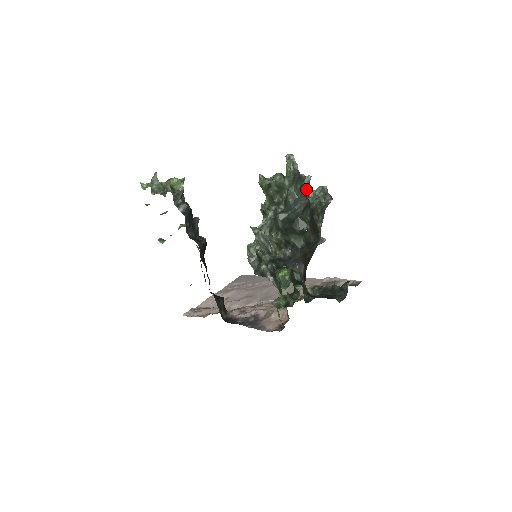
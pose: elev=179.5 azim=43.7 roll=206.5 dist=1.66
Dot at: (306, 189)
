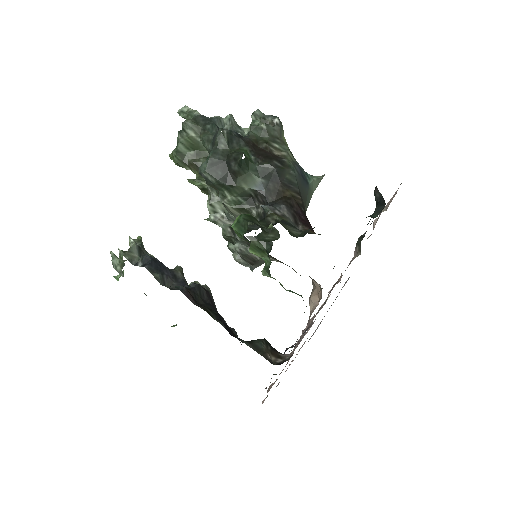
Dot at: (232, 129)
